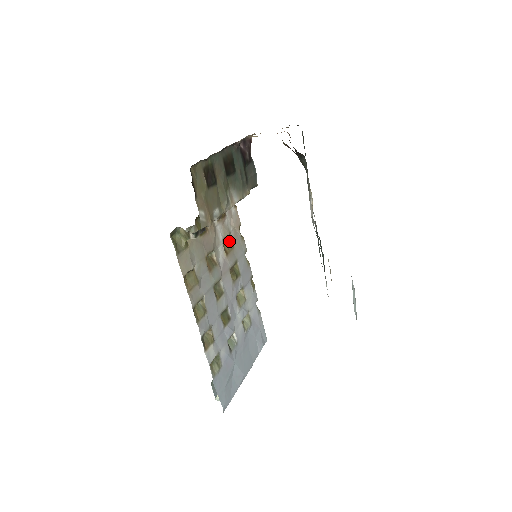
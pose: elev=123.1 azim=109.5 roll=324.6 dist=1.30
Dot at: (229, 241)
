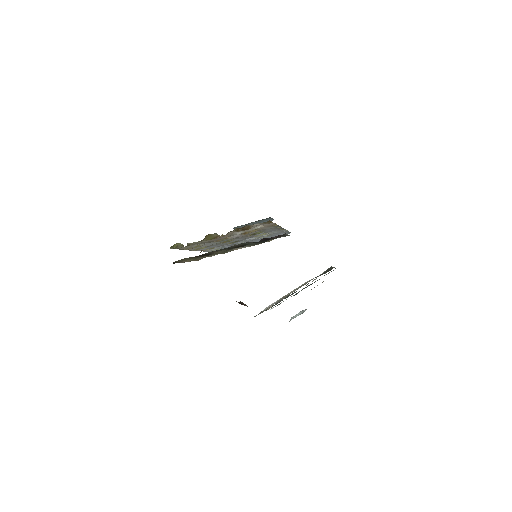
Dot at: occluded
